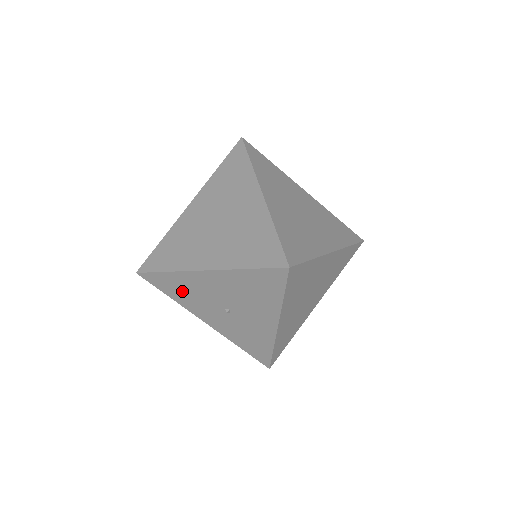
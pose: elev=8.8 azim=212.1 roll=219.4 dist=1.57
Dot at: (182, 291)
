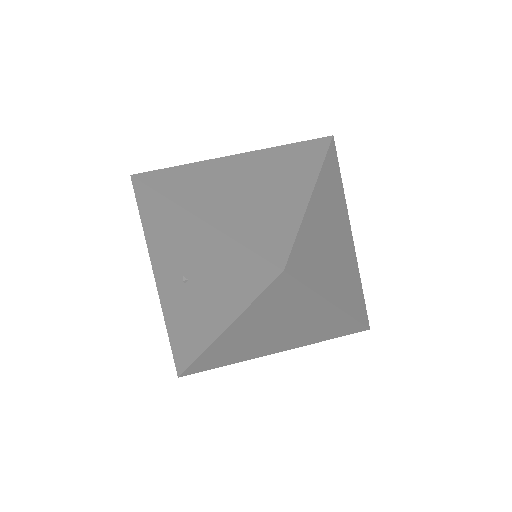
Dot at: (158, 226)
